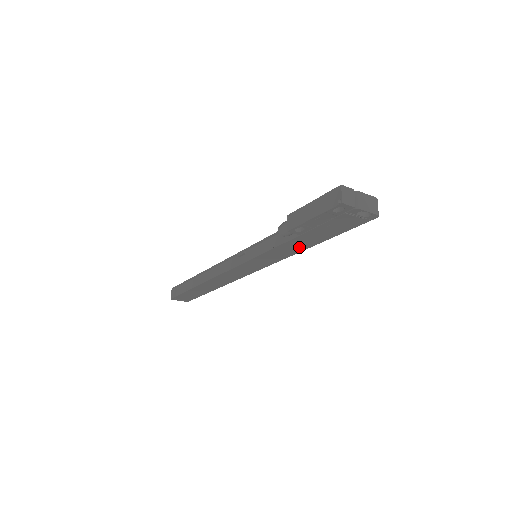
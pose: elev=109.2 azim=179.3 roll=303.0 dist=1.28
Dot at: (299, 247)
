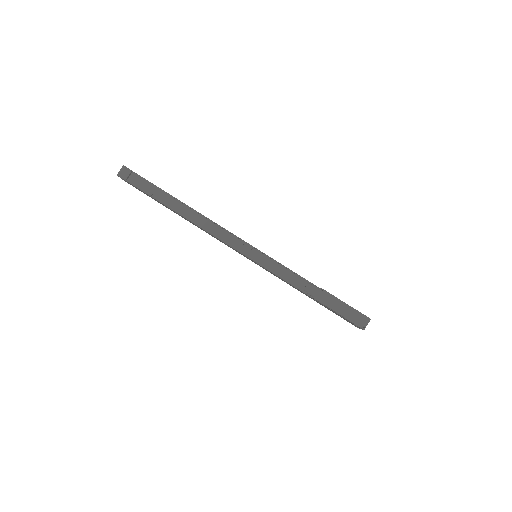
Dot at: (295, 288)
